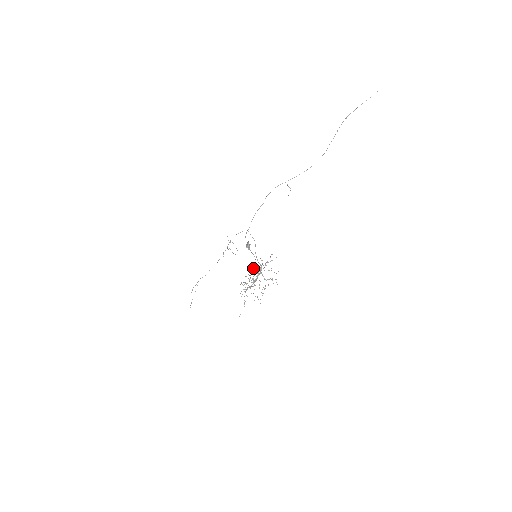
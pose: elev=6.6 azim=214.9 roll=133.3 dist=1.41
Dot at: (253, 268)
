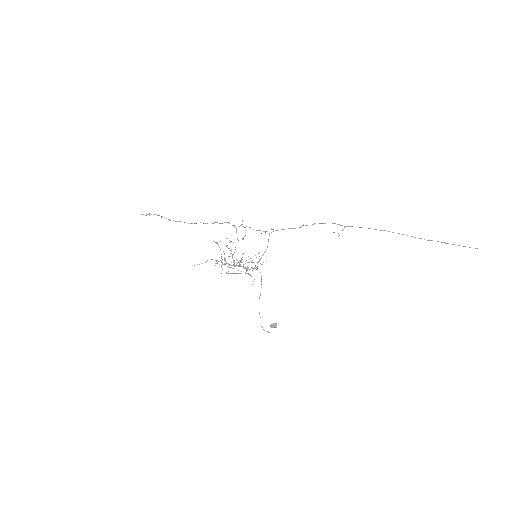
Dot at: occluded
